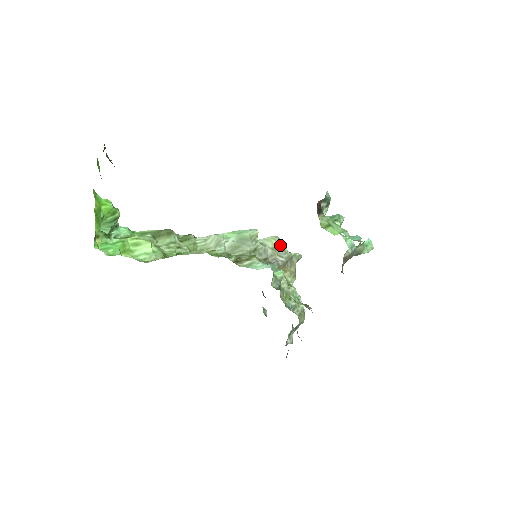
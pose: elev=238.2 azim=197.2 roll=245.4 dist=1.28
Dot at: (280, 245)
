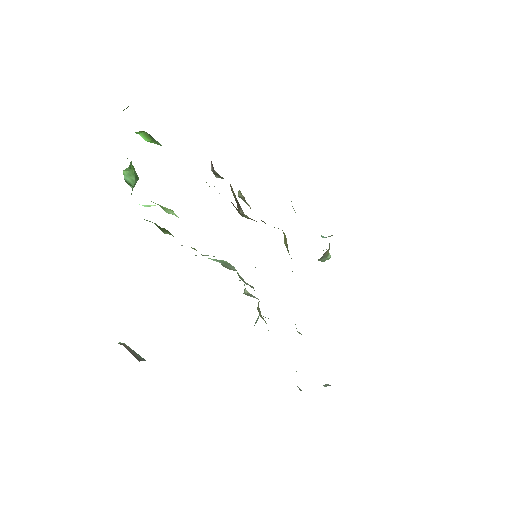
Dot at: (246, 290)
